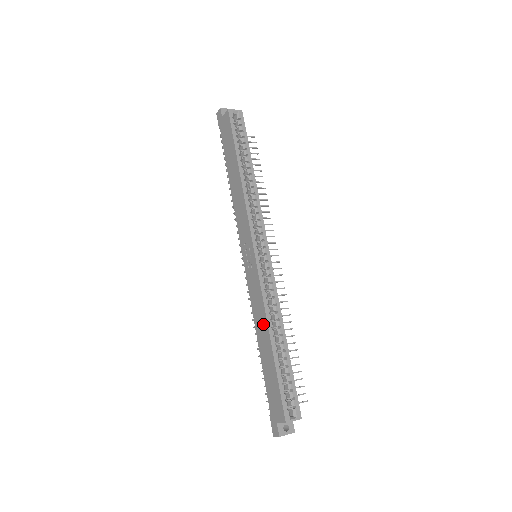
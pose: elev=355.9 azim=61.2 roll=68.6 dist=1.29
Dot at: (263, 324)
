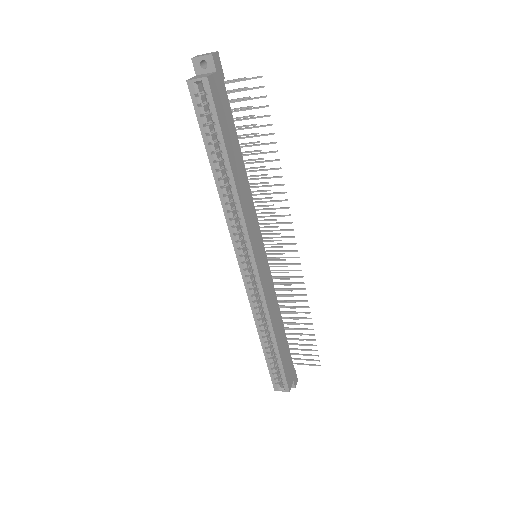
Dot at: occluded
